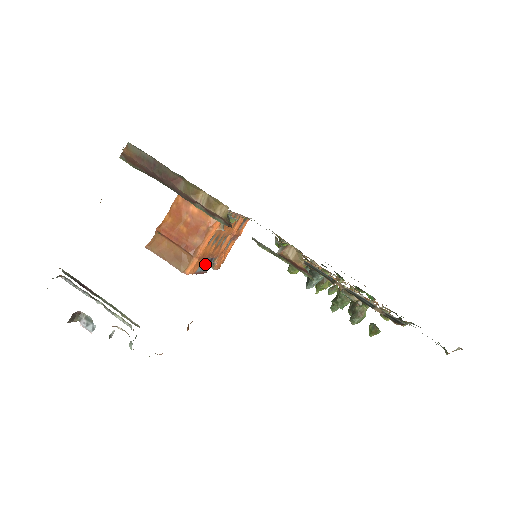
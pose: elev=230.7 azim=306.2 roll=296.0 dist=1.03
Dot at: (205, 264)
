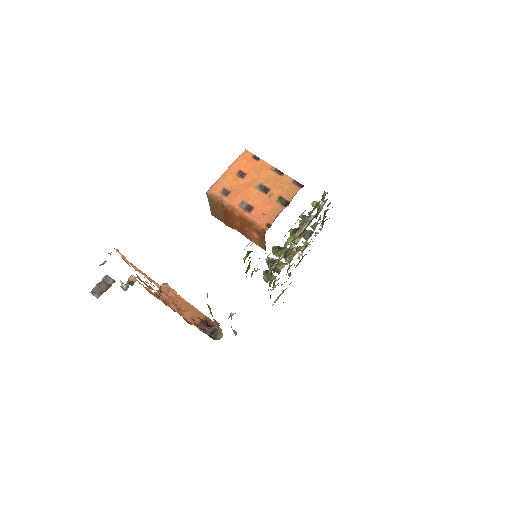
Dot at: occluded
